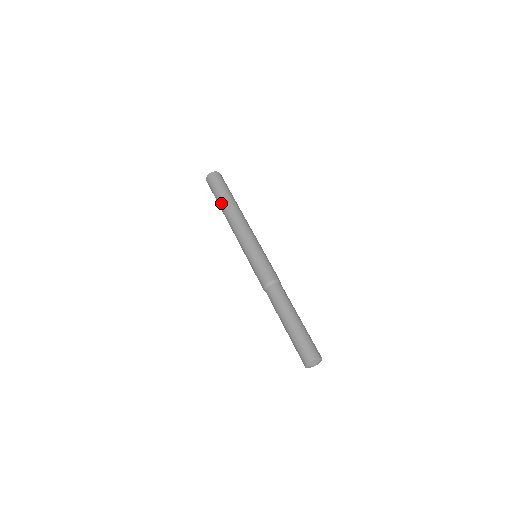
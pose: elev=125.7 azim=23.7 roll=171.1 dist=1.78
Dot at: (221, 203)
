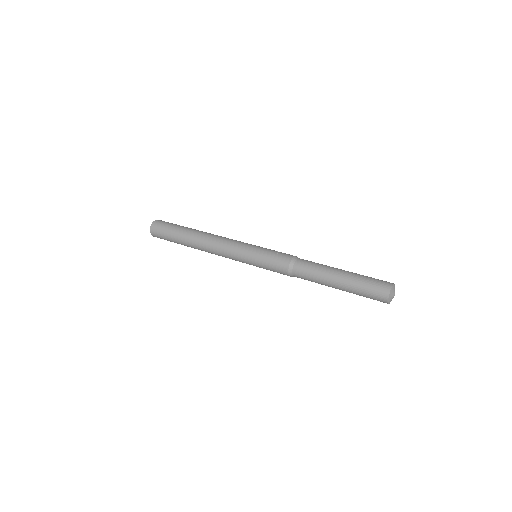
Dot at: (184, 236)
